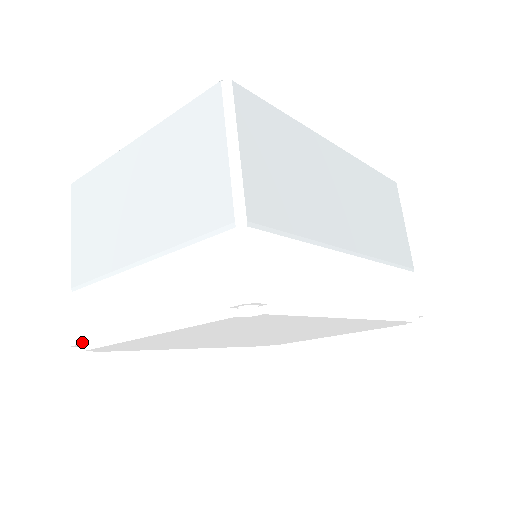
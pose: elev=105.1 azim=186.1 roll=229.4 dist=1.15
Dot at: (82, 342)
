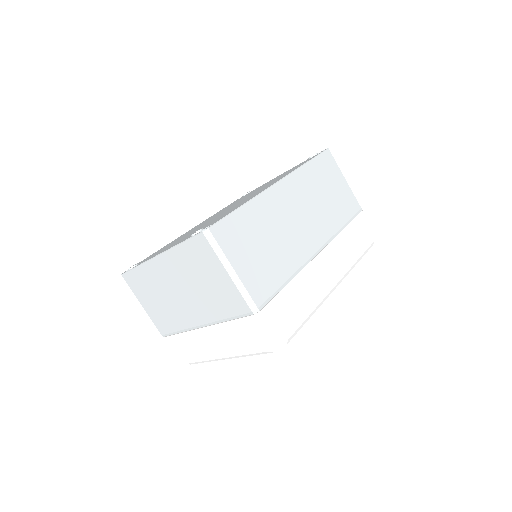
Dot at: (187, 363)
